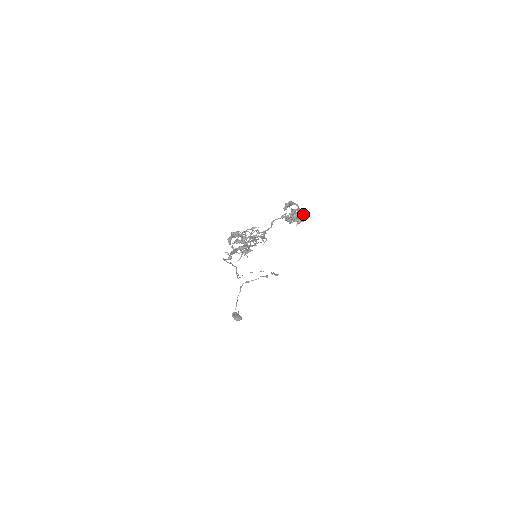
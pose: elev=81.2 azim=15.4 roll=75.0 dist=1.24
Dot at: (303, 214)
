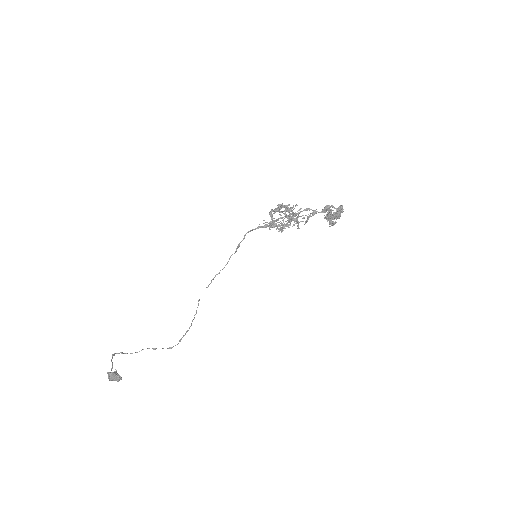
Dot at: (339, 217)
